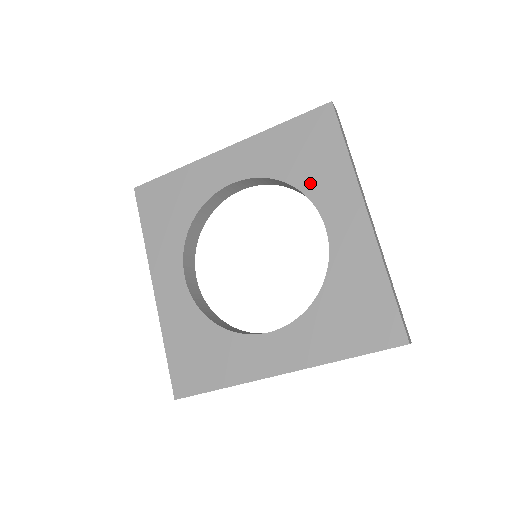
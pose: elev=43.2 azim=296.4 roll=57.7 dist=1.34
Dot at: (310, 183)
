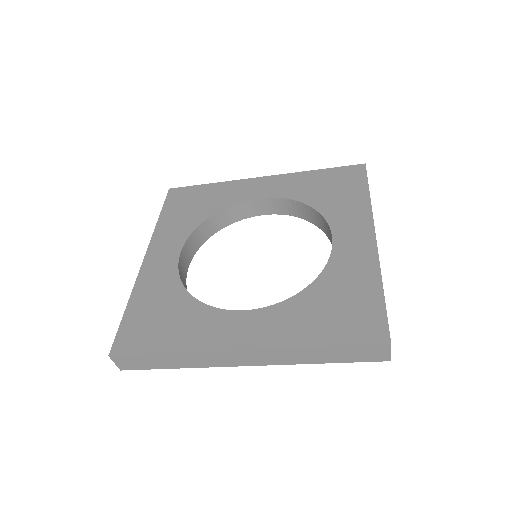
Dot at: (329, 208)
